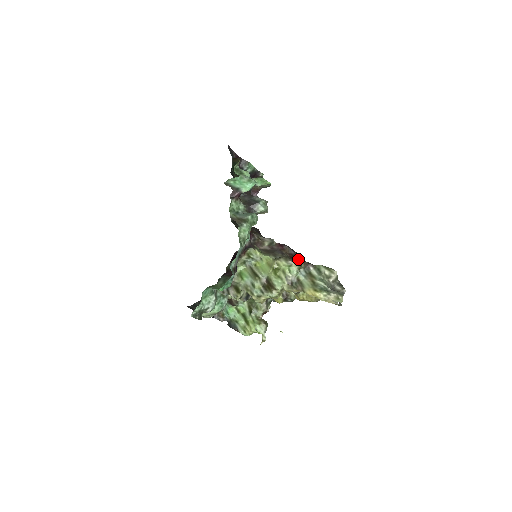
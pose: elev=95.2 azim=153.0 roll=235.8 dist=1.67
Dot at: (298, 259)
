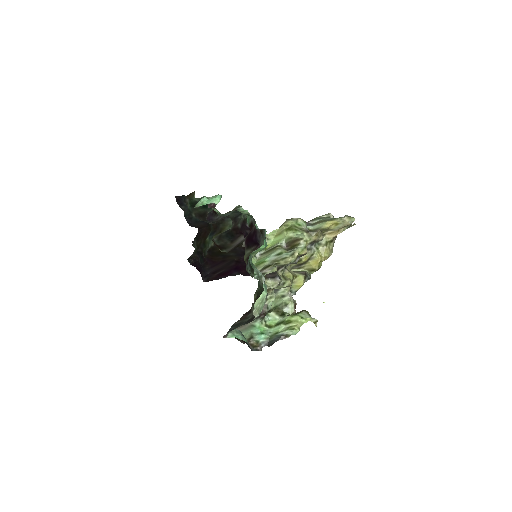
Dot at: occluded
